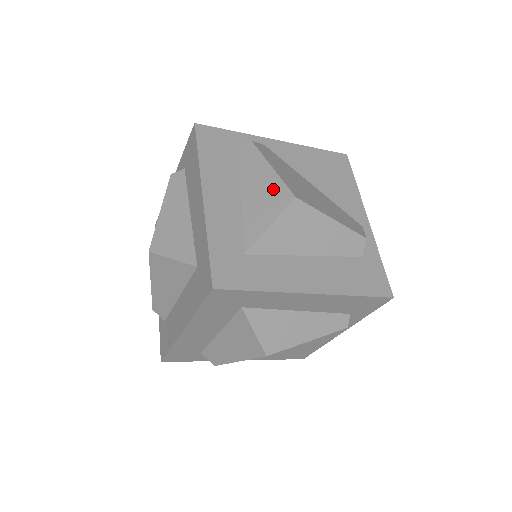
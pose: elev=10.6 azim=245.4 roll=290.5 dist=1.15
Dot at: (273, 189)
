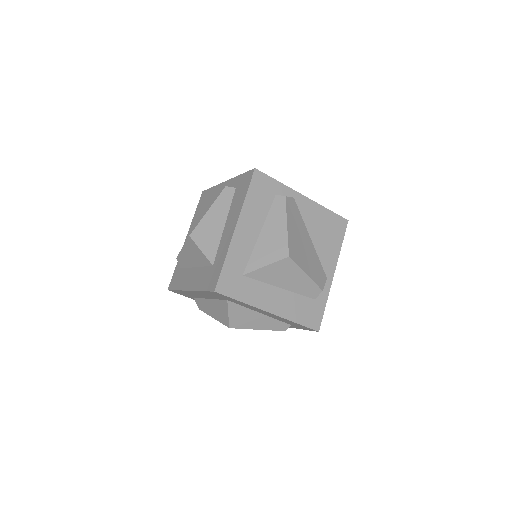
Dot at: (280, 242)
